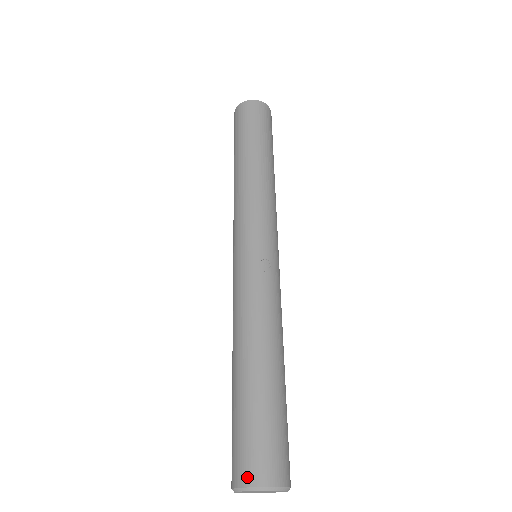
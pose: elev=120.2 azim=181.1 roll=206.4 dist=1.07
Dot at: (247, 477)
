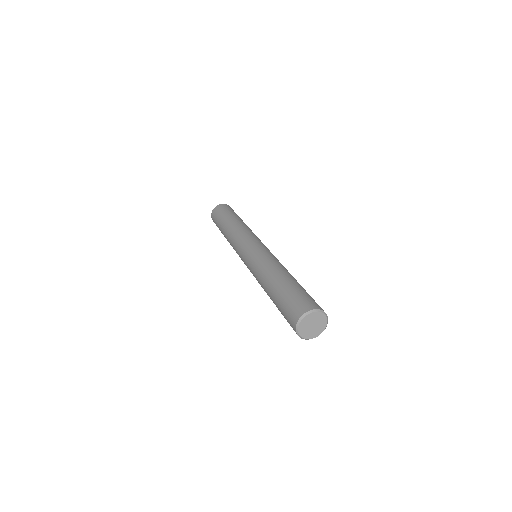
Dot at: (312, 306)
